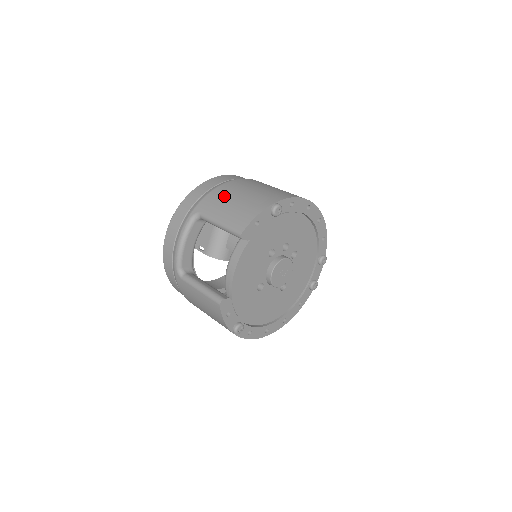
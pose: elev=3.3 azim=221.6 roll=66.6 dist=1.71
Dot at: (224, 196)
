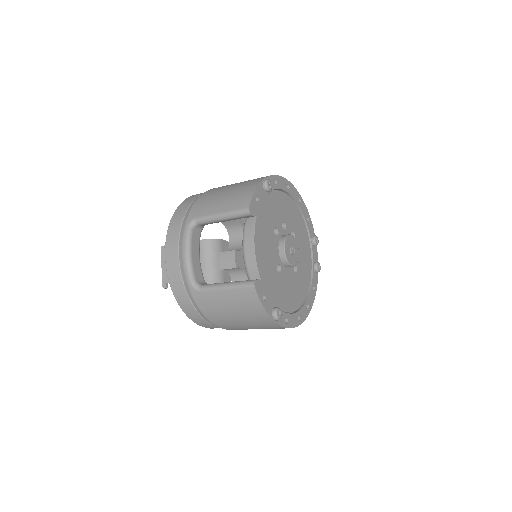
Dot at: (211, 197)
